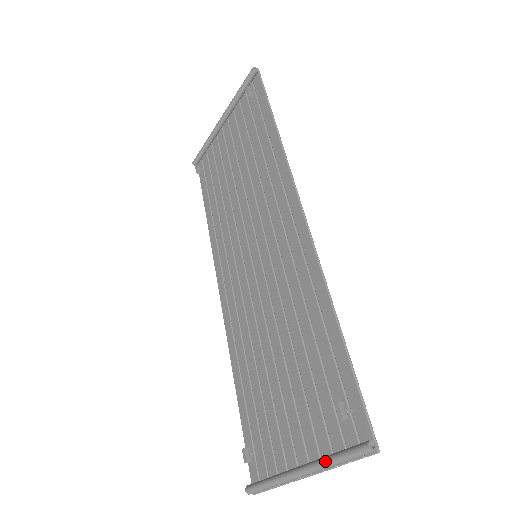
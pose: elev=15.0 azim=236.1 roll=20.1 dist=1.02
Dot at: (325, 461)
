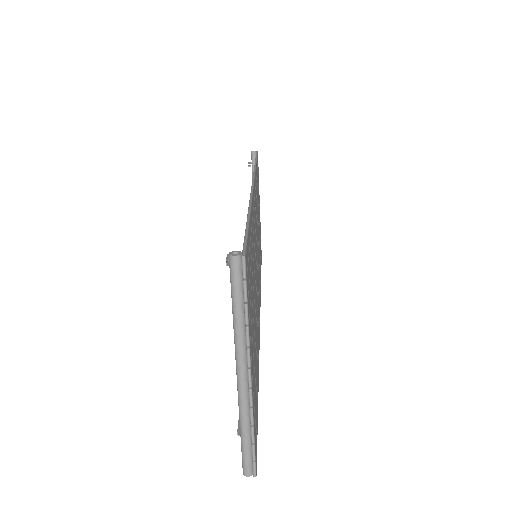
Dot at: (233, 325)
